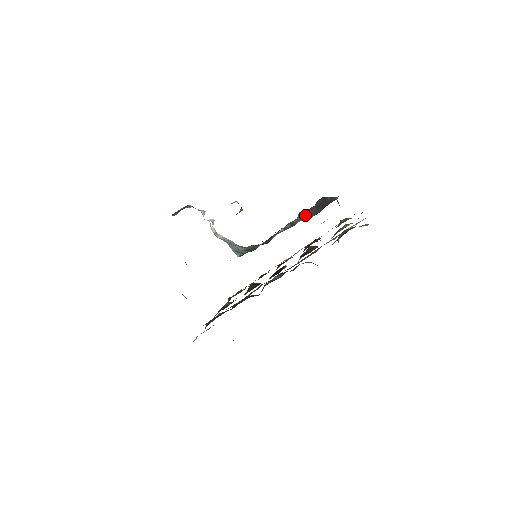
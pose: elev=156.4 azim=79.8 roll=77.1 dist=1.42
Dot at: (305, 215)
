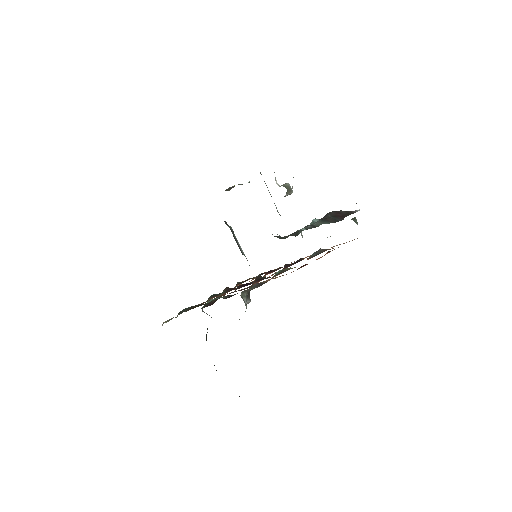
Dot at: (324, 221)
